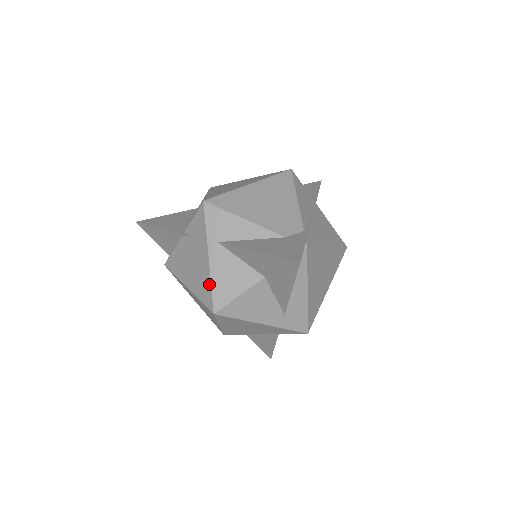
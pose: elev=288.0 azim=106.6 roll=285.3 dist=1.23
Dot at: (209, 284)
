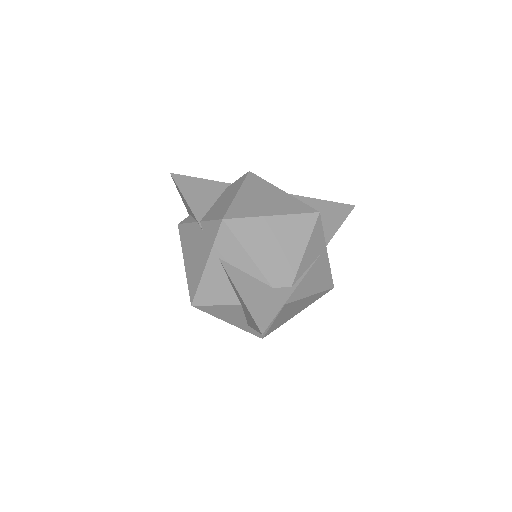
Dot at: (198, 283)
